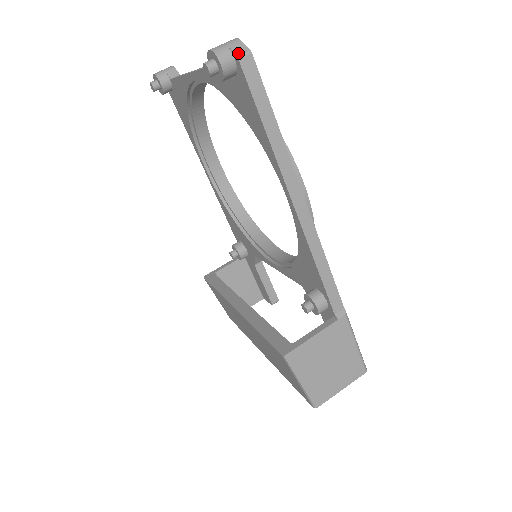
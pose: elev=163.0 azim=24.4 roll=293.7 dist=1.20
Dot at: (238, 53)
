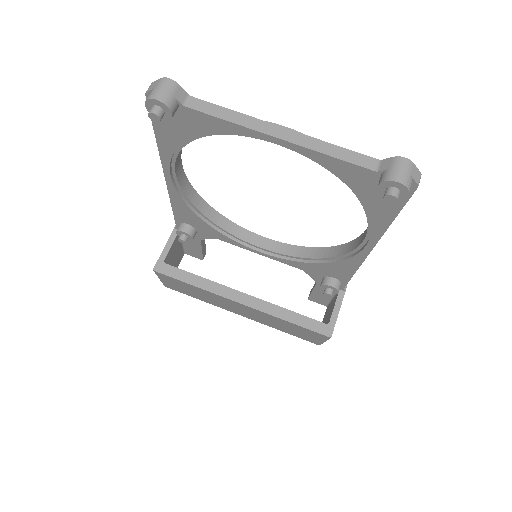
Dot at: (418, 181)
